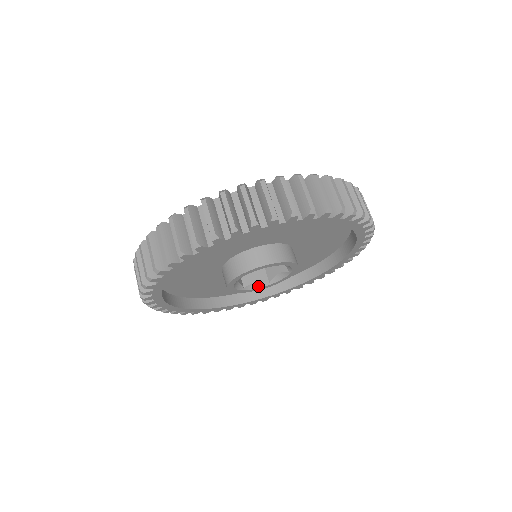
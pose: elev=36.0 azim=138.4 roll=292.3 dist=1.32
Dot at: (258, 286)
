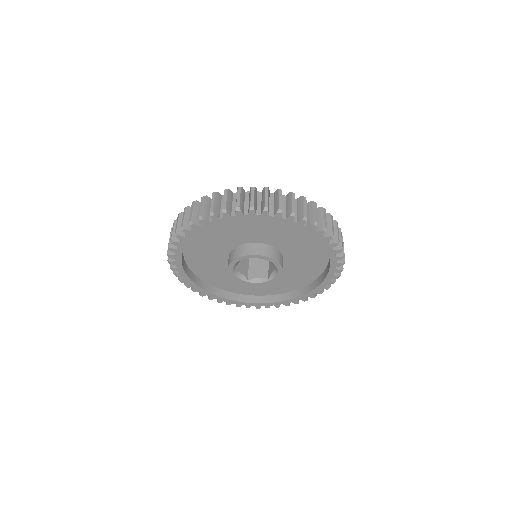
Dot at: (260, 281)
